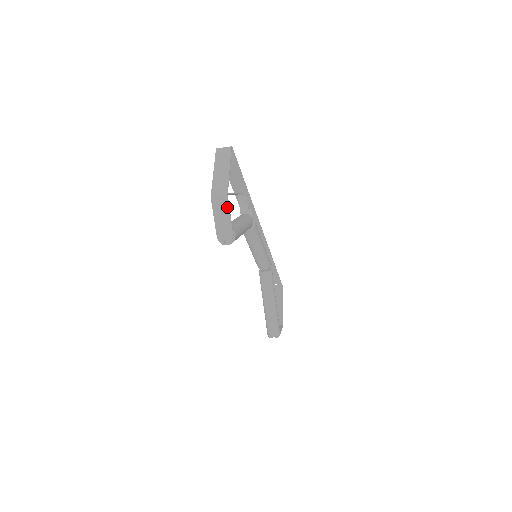
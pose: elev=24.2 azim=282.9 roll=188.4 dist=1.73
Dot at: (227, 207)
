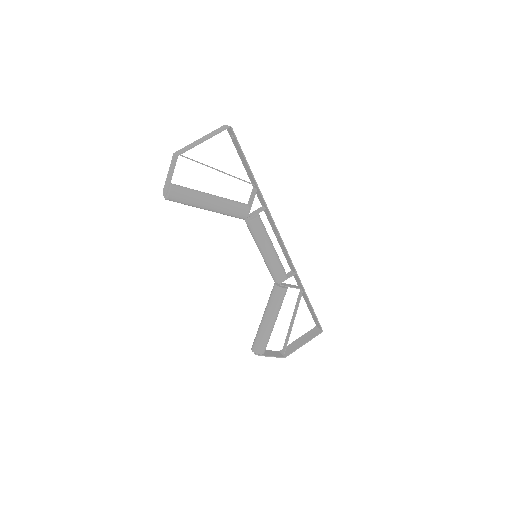
Dot at: (174, 166)
